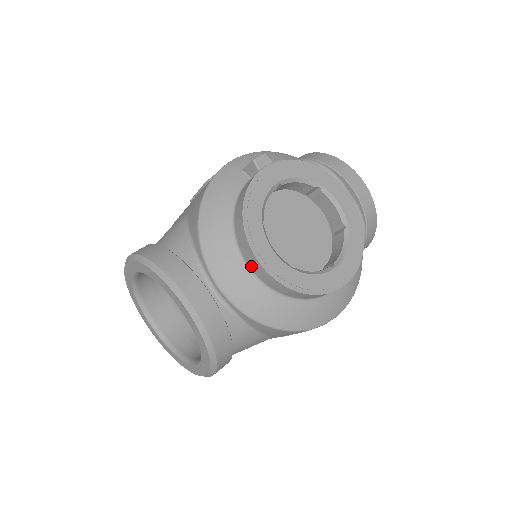
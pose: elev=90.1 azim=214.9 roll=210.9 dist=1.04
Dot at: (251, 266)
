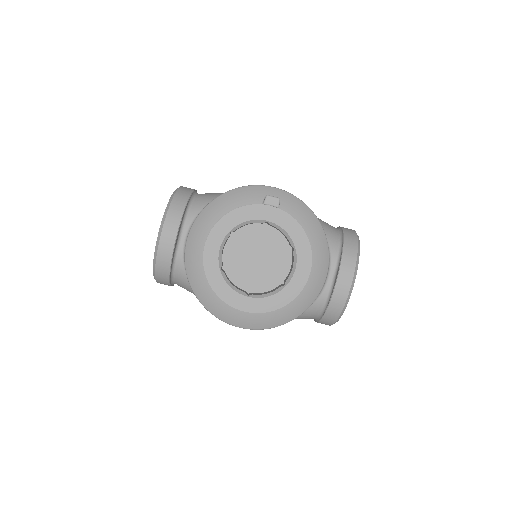
Dot at: occluded
